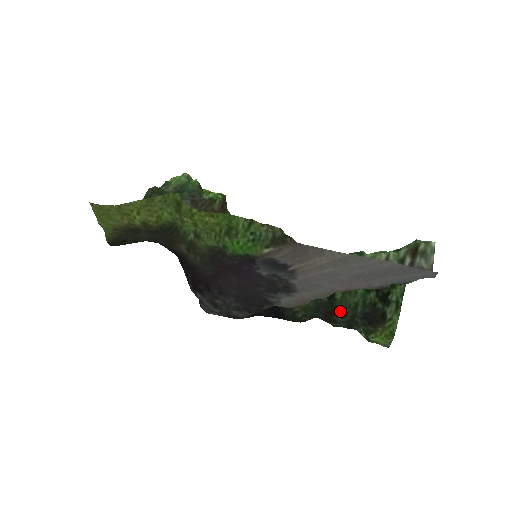
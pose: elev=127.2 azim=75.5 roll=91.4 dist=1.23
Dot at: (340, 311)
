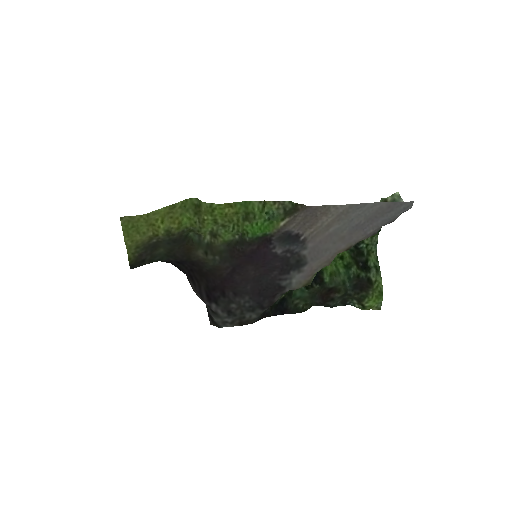
Dot at: (334, 289)
